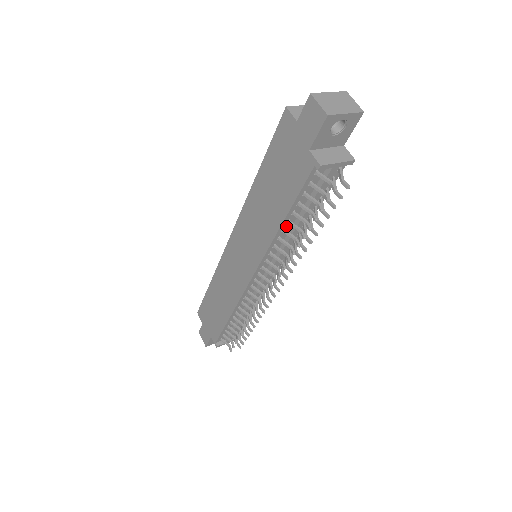
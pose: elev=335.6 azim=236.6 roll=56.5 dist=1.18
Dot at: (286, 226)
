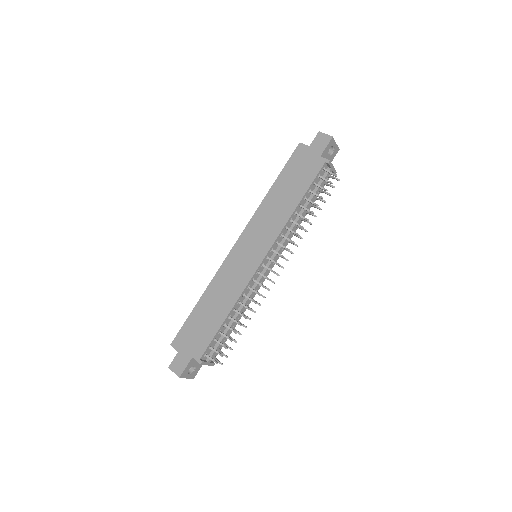
Dot at: (297, 210)
